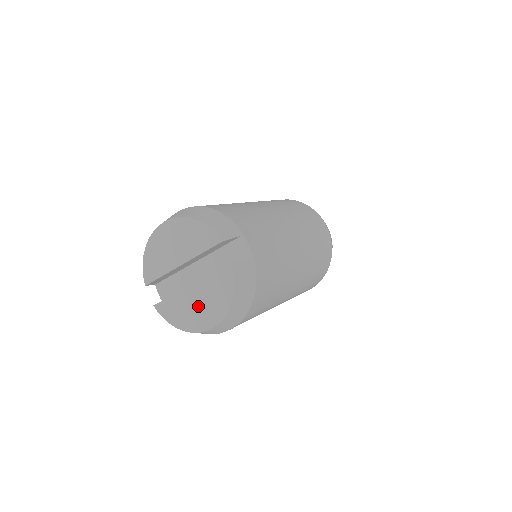
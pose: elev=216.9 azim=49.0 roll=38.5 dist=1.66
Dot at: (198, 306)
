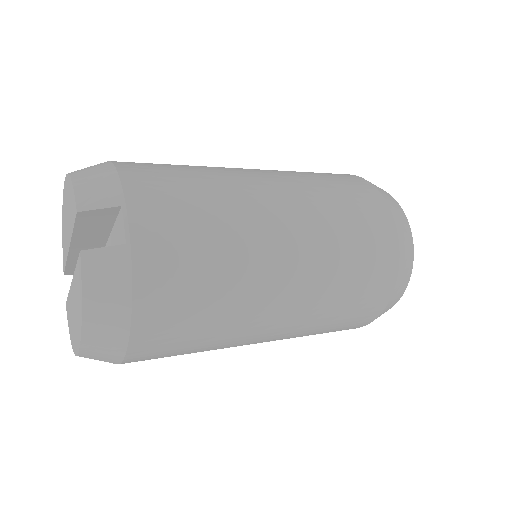
Dot at: (74, 314)
